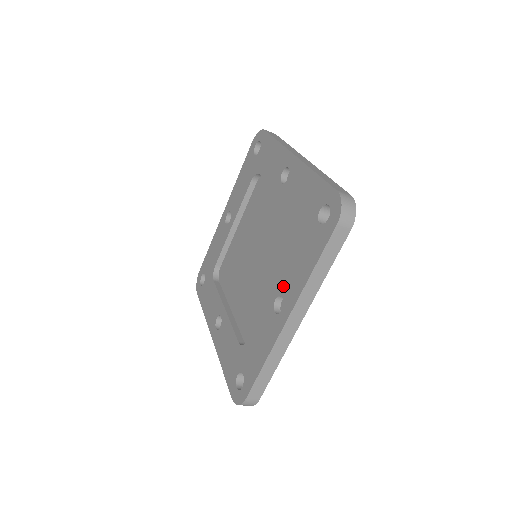
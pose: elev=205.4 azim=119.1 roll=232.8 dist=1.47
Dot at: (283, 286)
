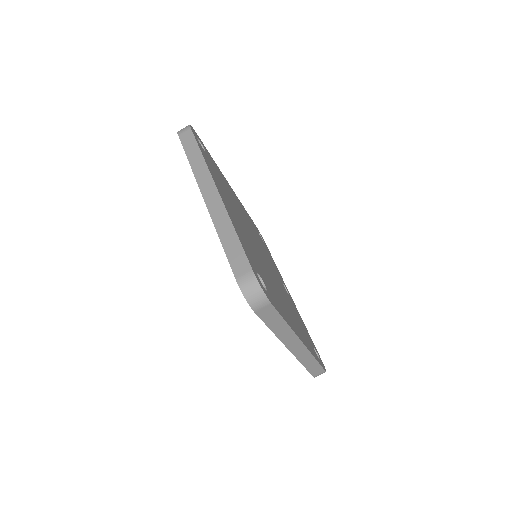
Dot at: occluded
